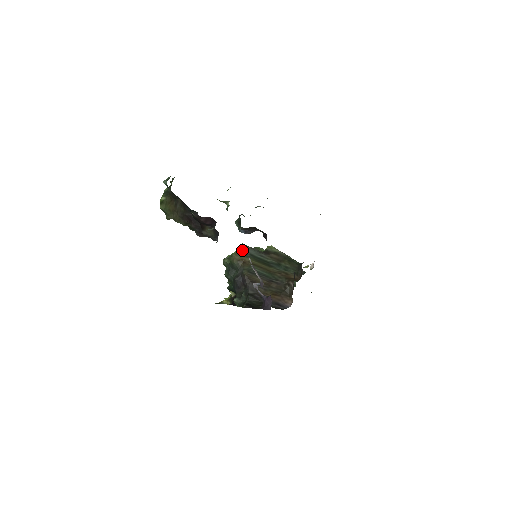
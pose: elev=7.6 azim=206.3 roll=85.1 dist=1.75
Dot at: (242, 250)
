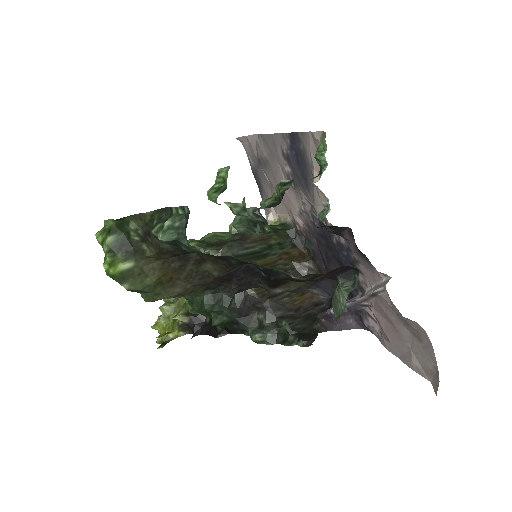
Dot at: occluded
